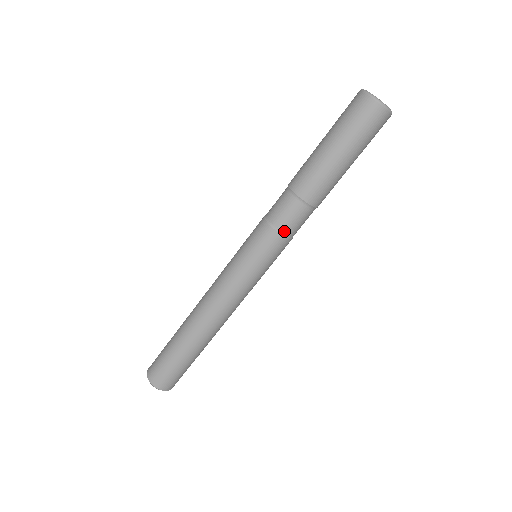
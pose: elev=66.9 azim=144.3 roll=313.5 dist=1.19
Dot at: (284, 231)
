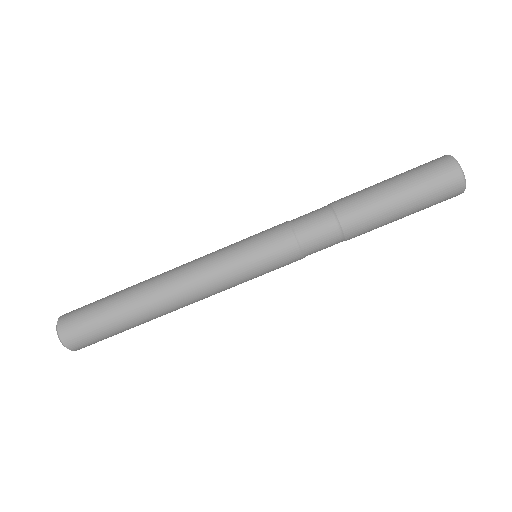
Dot at: (306, 250)
